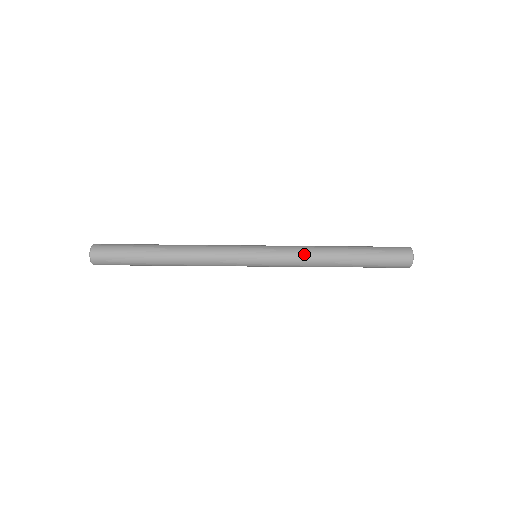
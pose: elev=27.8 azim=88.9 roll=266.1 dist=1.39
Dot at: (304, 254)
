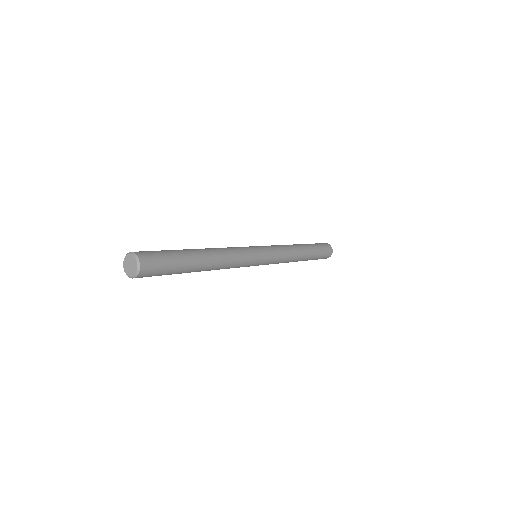
Dot at: (288, 251)
